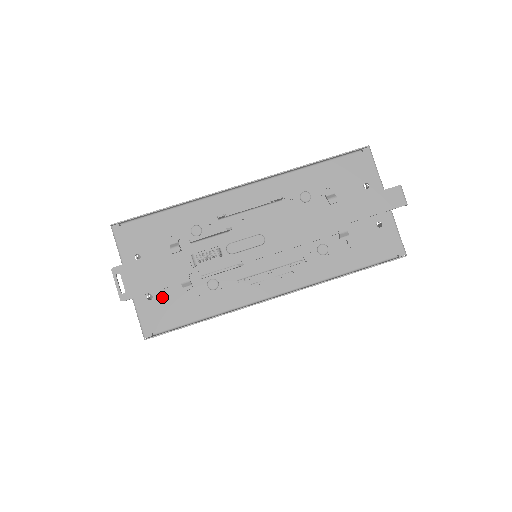
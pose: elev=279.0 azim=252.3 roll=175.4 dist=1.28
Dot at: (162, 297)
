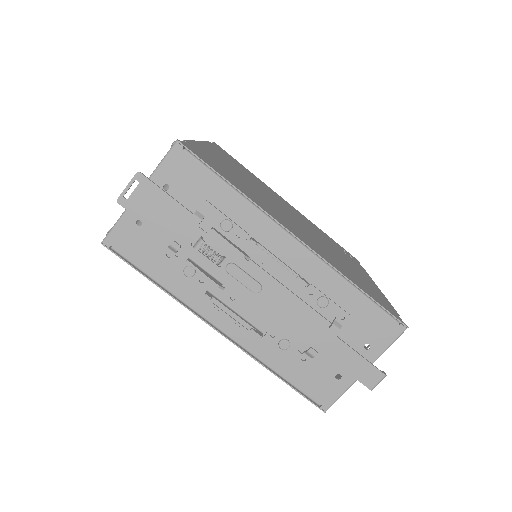
Dot at: (147, 234)
